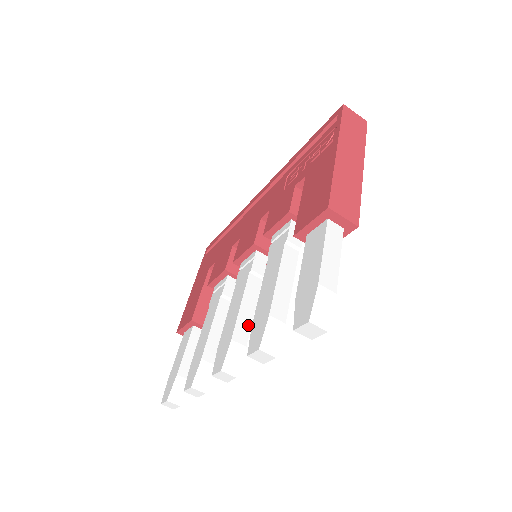
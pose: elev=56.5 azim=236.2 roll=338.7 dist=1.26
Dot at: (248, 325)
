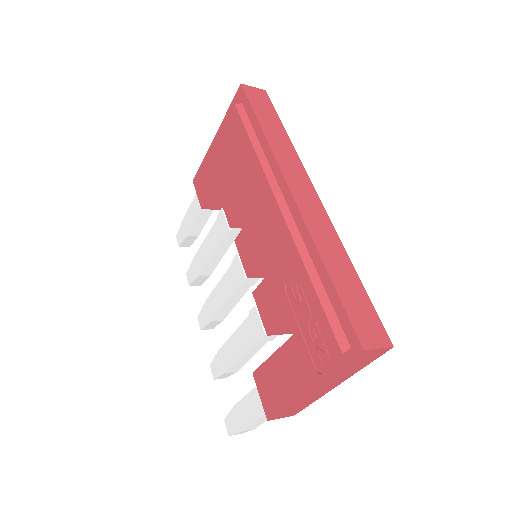
Dot at: (228, 312)
